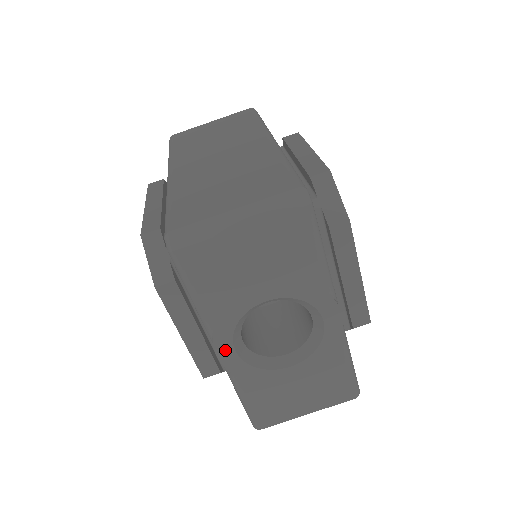
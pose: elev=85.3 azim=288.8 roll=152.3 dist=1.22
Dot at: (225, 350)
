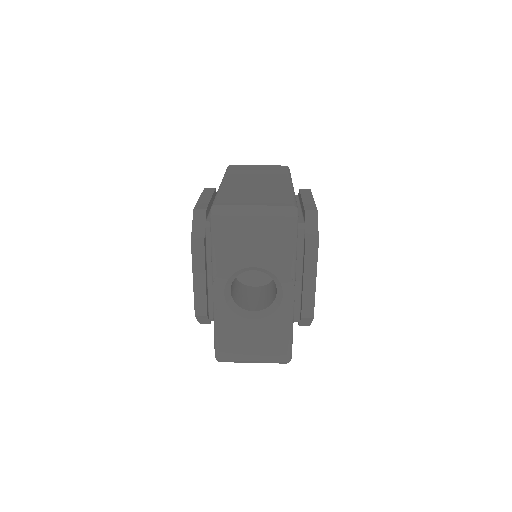
Dot at: (218, 291)
